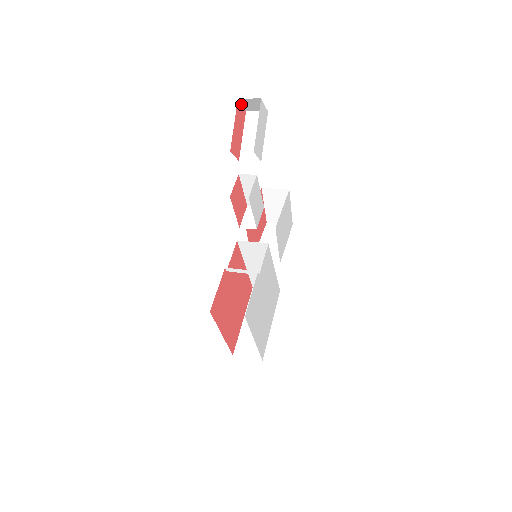
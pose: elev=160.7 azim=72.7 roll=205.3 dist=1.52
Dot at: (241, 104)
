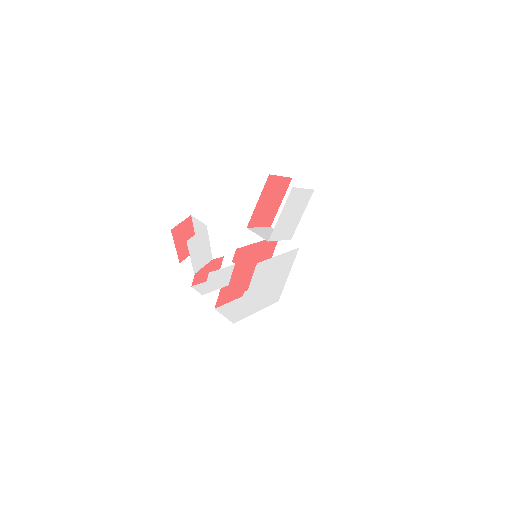
Dot at: (179, 223)
